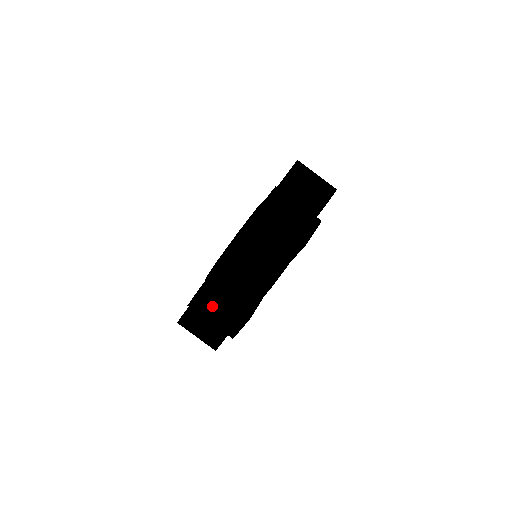
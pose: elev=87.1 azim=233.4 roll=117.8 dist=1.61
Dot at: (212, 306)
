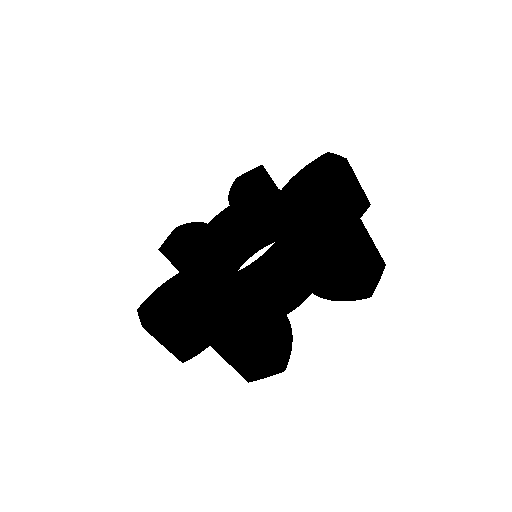
Dot at: (244, 350)
